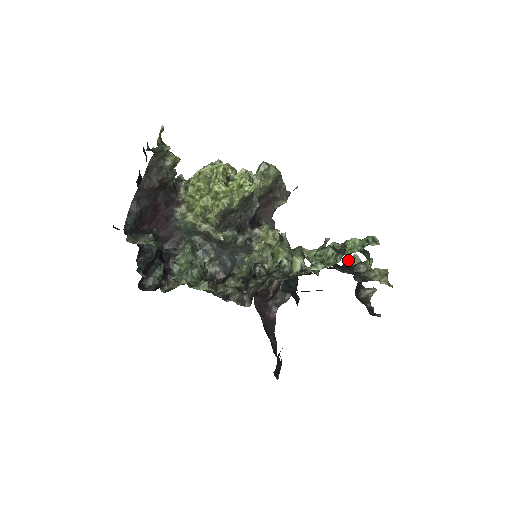
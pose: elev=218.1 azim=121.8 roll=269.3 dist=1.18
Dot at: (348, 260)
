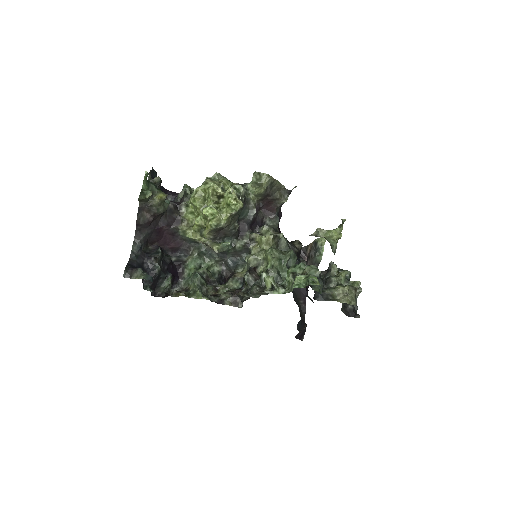
Dot at: occluded
